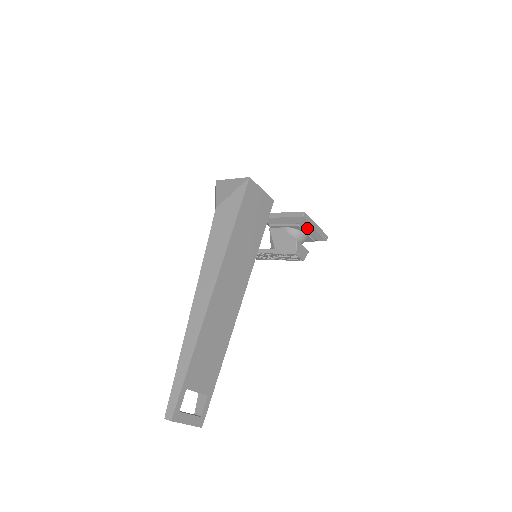
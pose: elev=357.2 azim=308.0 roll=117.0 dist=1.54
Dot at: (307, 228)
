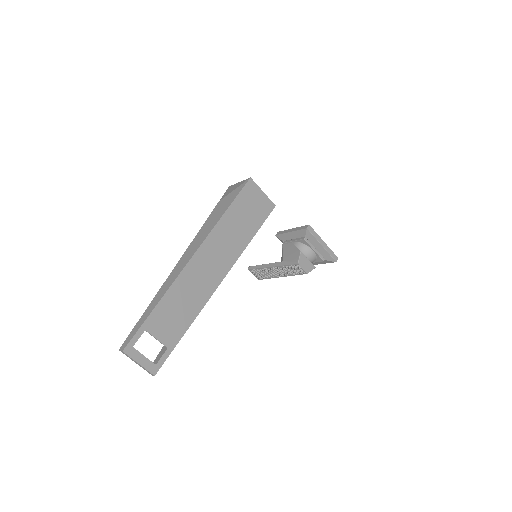
Dot at: (314, 243)
